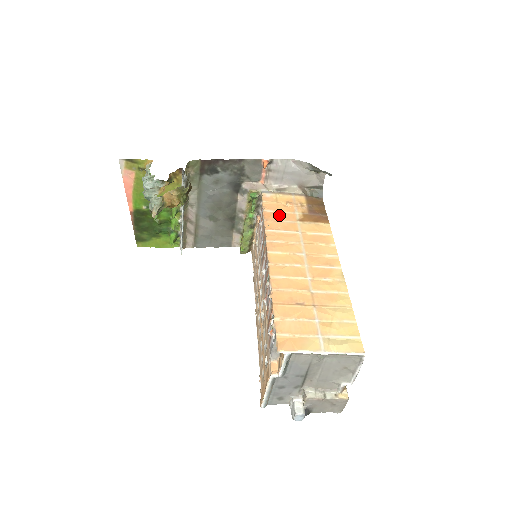
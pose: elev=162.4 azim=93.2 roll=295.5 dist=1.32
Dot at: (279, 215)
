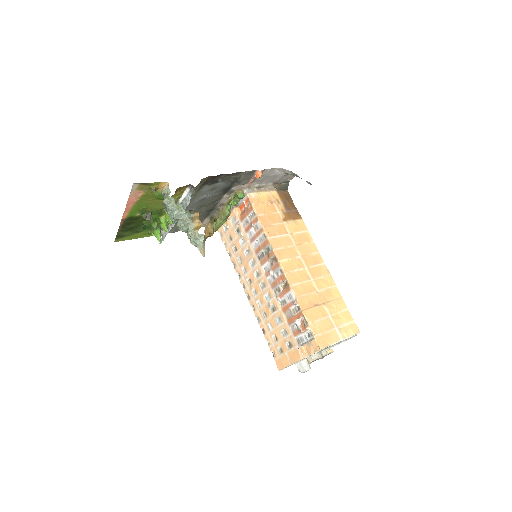
Dot at: (270, 218)
